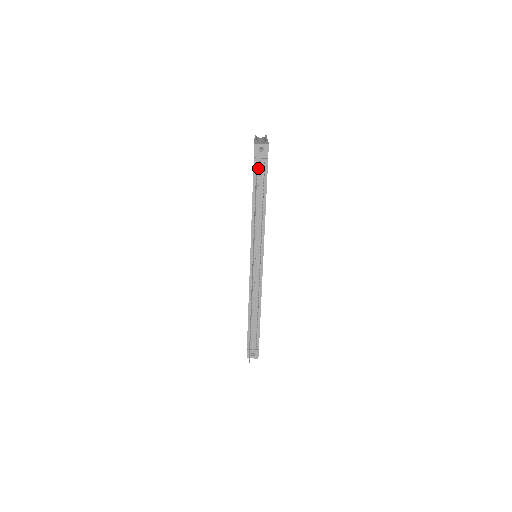
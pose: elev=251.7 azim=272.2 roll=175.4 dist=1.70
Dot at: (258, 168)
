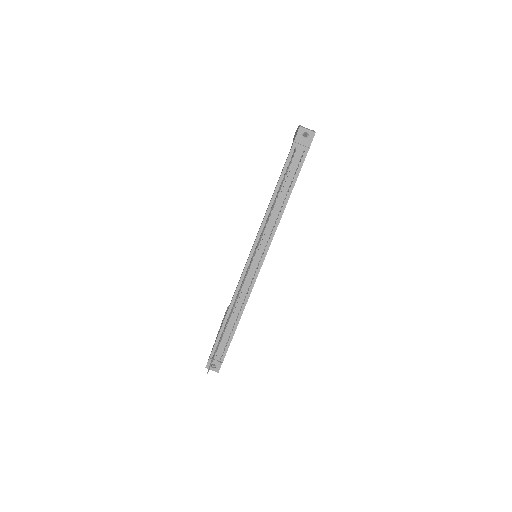
Dot at: (294, 155)
